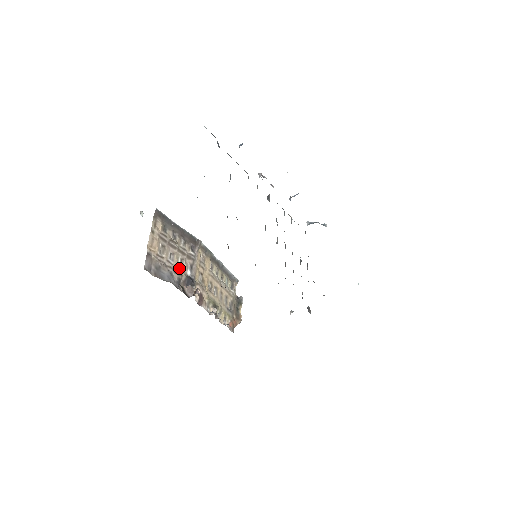
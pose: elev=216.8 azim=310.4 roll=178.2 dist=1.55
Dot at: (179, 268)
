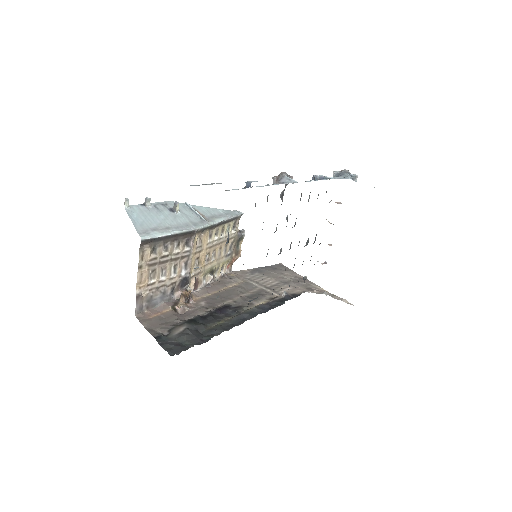
Dot at: (172, 277)
